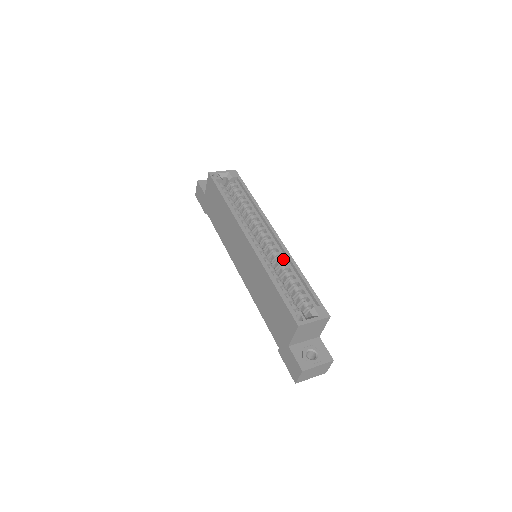
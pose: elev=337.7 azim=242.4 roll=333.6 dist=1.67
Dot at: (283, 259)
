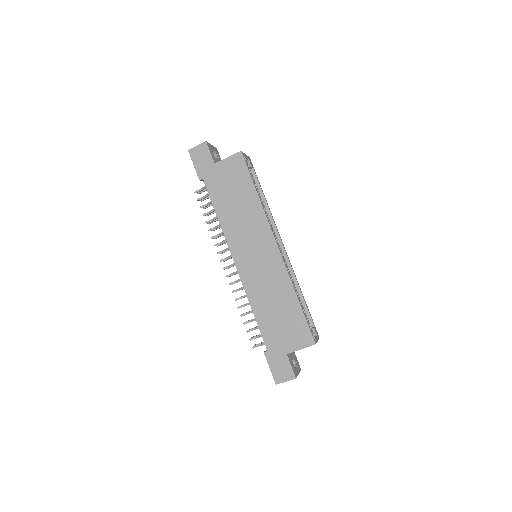
Dot at: (290, 274)
